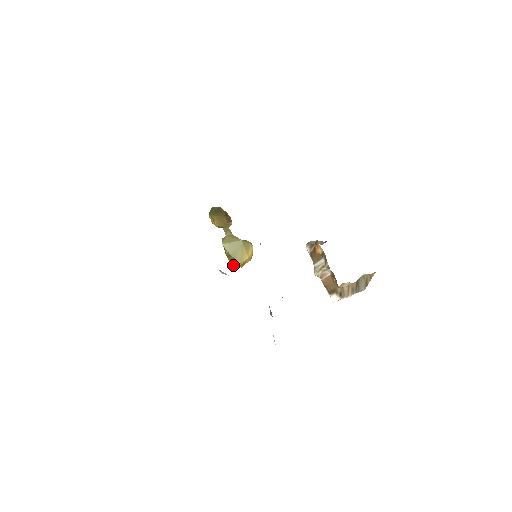
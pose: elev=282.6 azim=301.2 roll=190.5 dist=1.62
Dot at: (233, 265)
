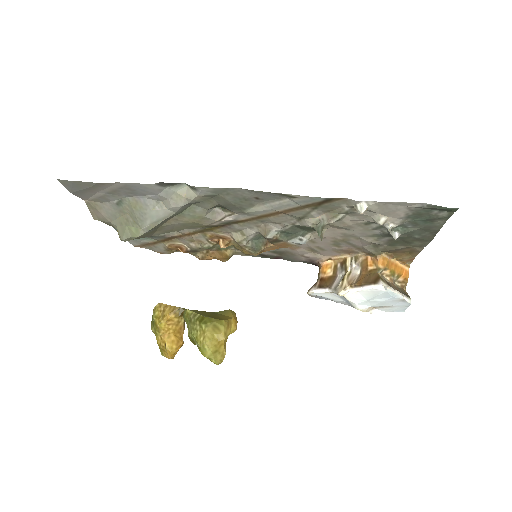
Dot at: (209, 338)
